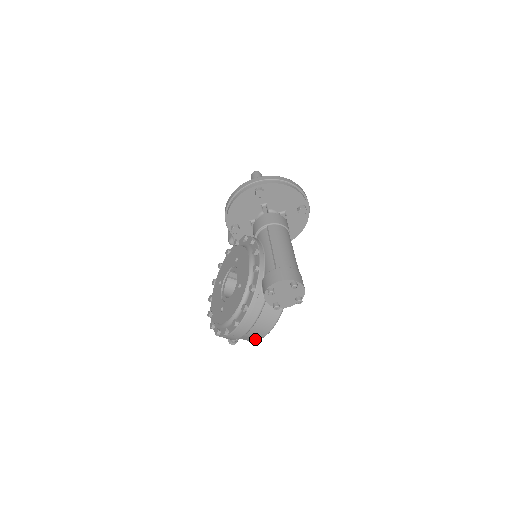
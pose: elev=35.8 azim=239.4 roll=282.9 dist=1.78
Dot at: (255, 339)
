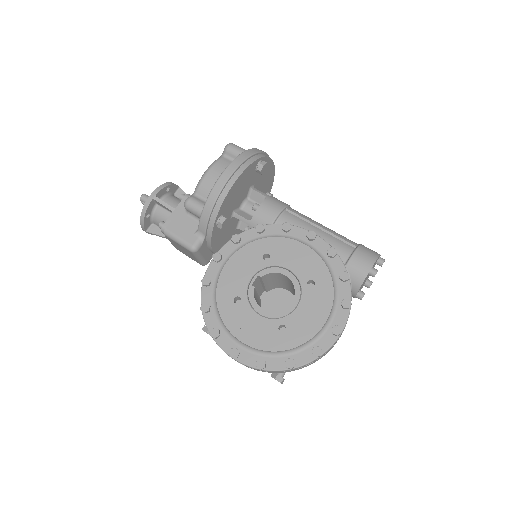
Dot at: occluded
